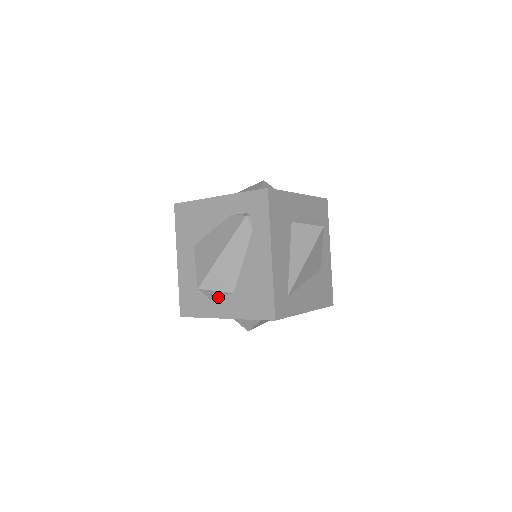
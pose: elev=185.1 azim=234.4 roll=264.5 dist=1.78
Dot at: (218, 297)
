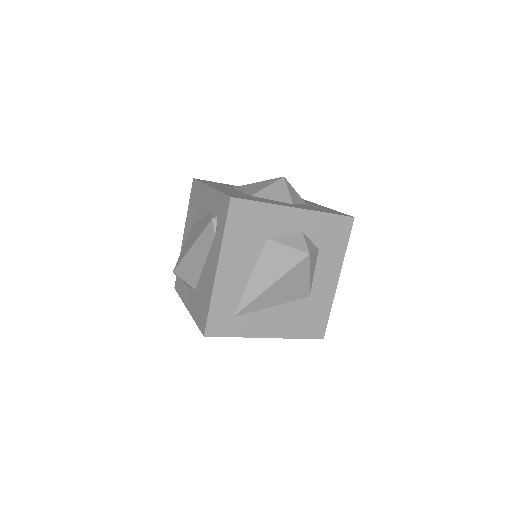
Dot at: (189, 287)
